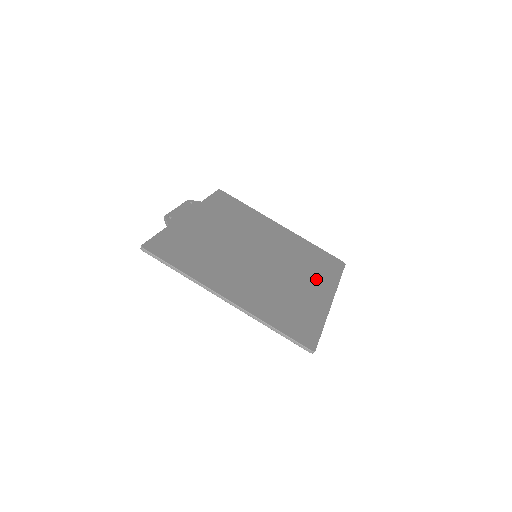
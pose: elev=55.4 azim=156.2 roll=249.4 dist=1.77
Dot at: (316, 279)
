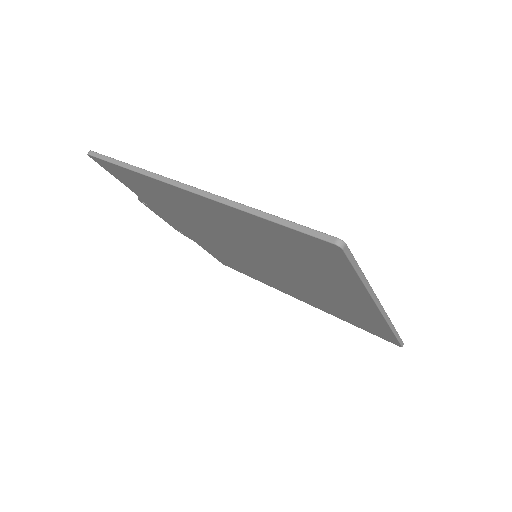
Dot at: occluded
